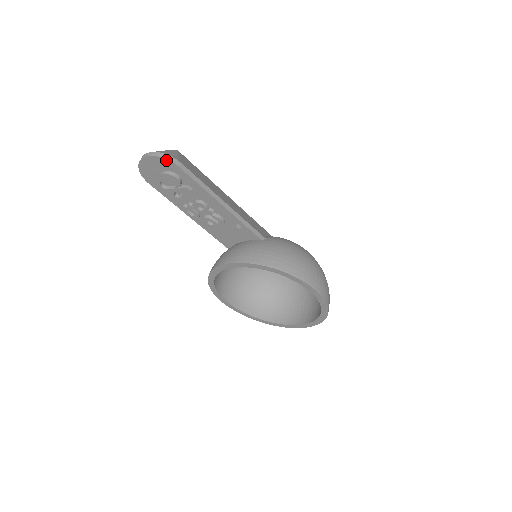
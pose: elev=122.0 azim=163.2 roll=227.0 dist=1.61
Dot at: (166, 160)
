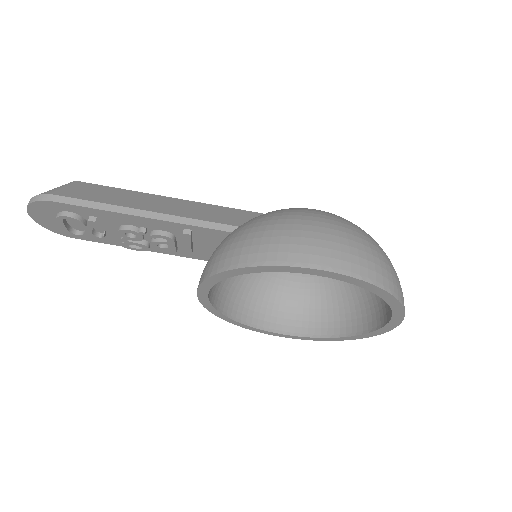
Dot at: (38, 203)
